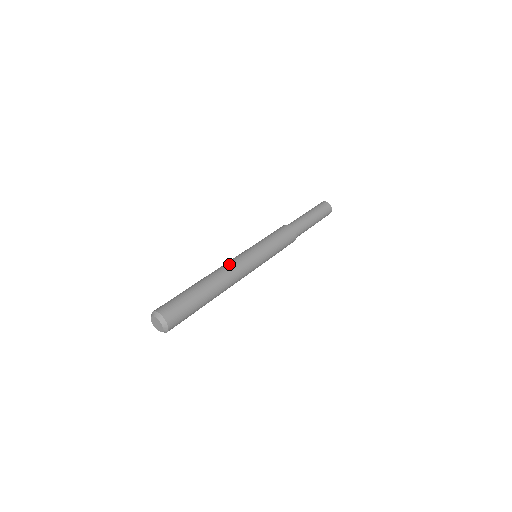
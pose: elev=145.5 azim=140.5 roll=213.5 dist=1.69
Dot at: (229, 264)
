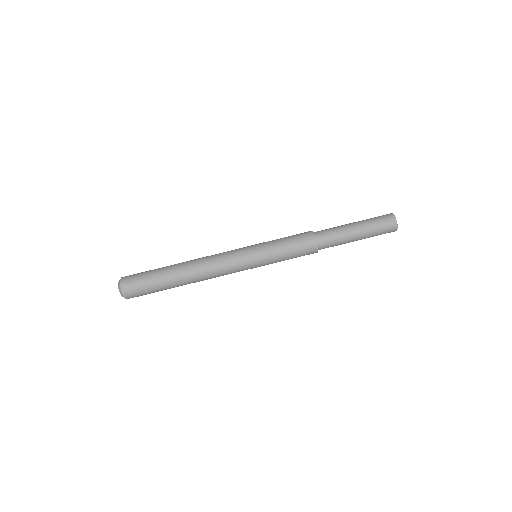
Dot at: (217, 274)
